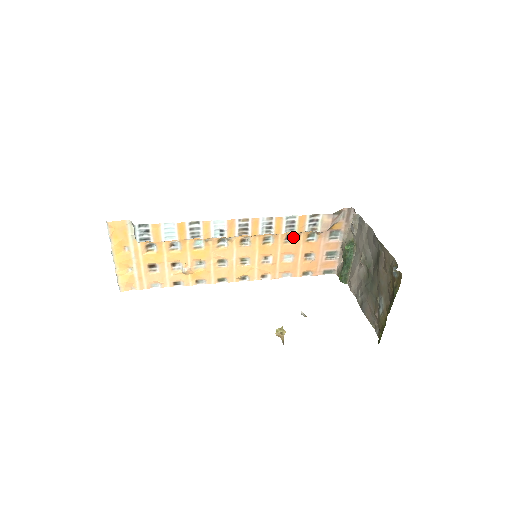
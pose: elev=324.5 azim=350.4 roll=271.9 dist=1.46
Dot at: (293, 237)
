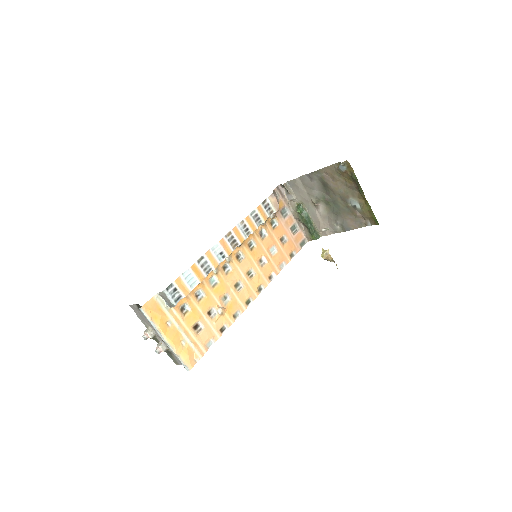
Dot at: (264, 232)
